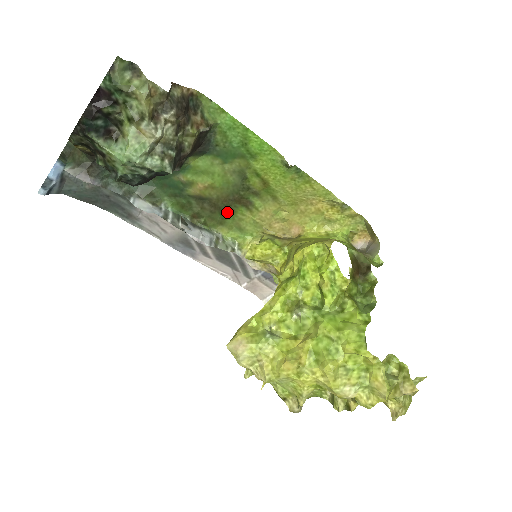
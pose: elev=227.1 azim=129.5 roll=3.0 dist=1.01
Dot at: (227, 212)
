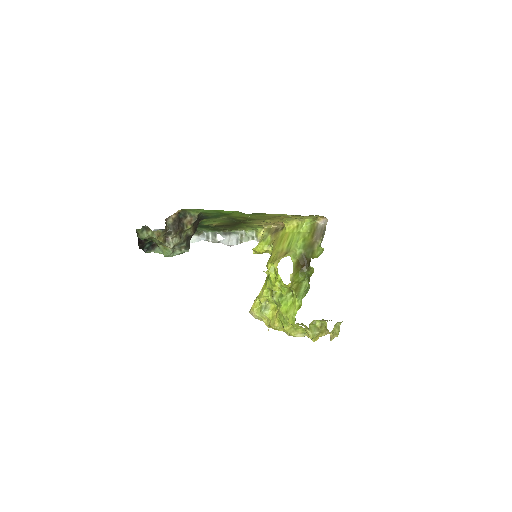
Dot at: (238, 225)
